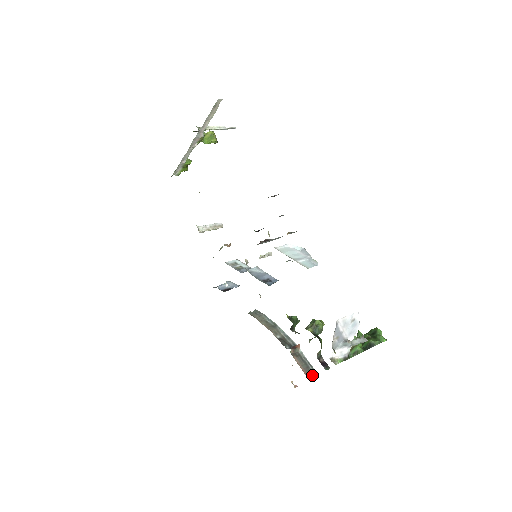
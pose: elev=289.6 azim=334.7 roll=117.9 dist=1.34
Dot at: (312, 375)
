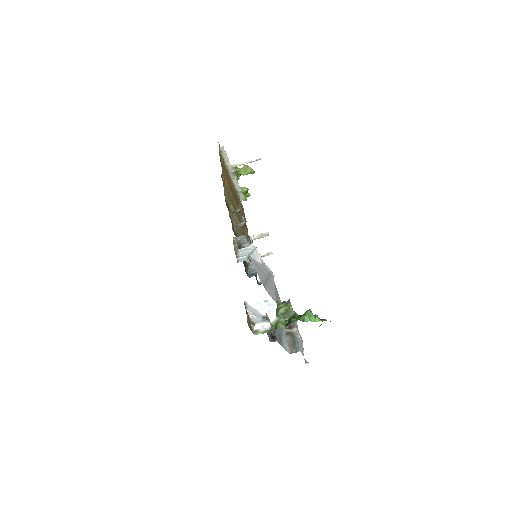
Dot at: (295, 350)
